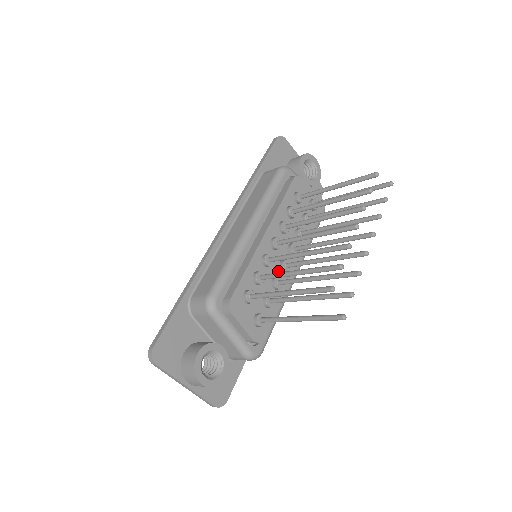
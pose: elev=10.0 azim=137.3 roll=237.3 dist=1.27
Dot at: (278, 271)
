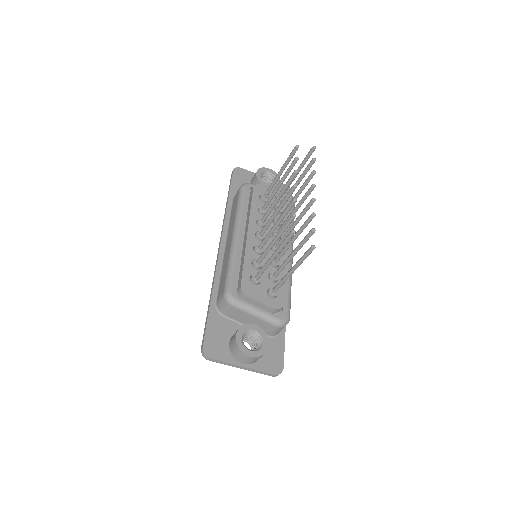
Dot at: occluded
